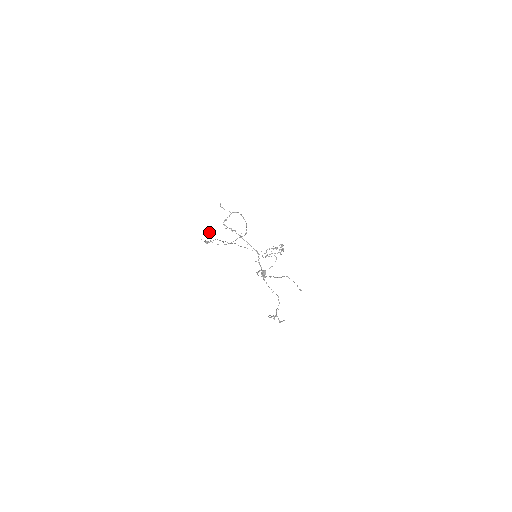
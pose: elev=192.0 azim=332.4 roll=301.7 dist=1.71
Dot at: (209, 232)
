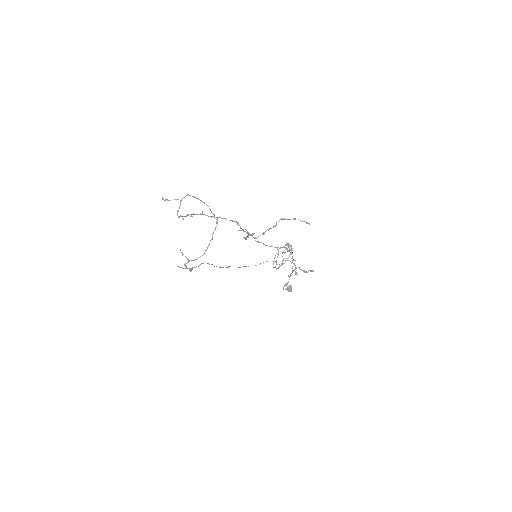
Dot at: (183, 254)
